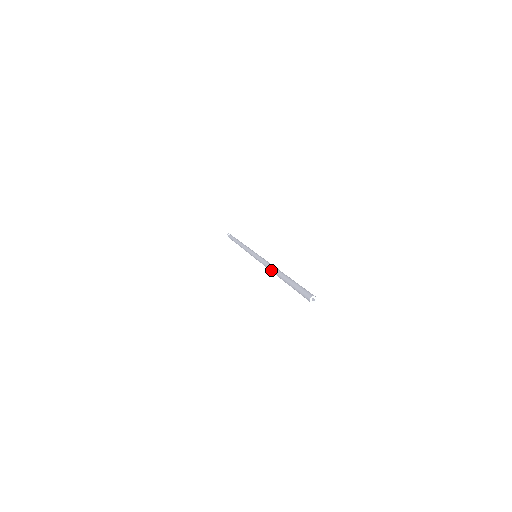
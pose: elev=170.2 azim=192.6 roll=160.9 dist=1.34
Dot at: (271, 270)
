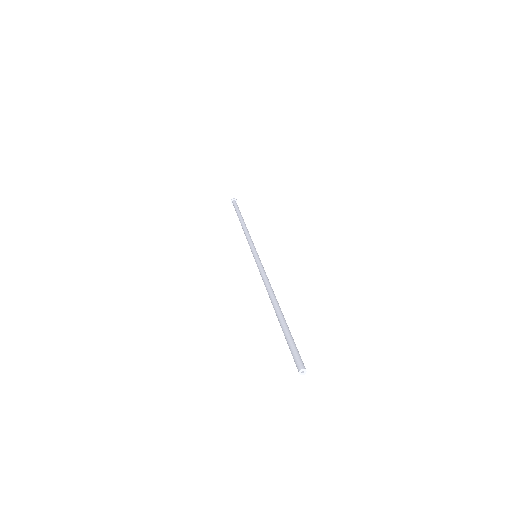
Dot at: (268, 293)
